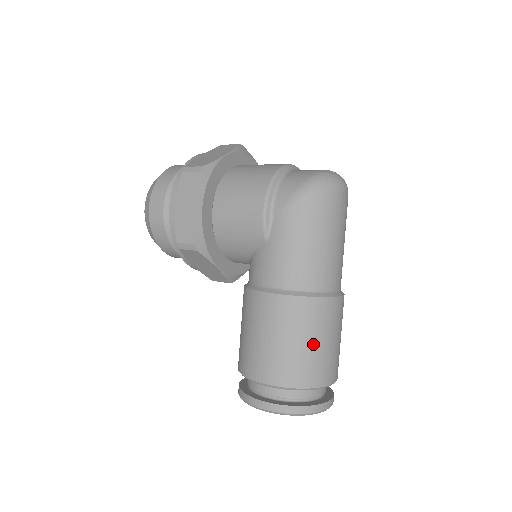
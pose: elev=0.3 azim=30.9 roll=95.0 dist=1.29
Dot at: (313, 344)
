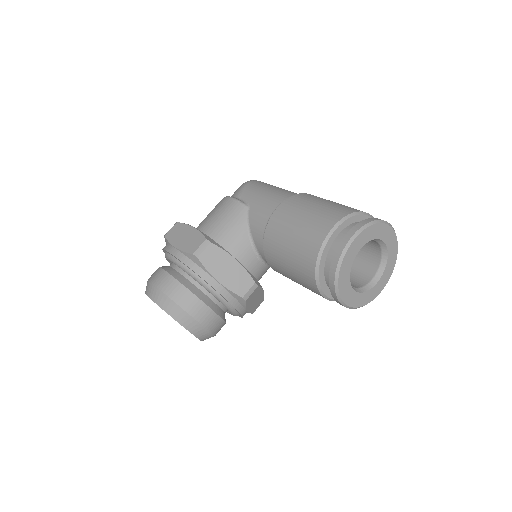
Dot at: (332, 202)
